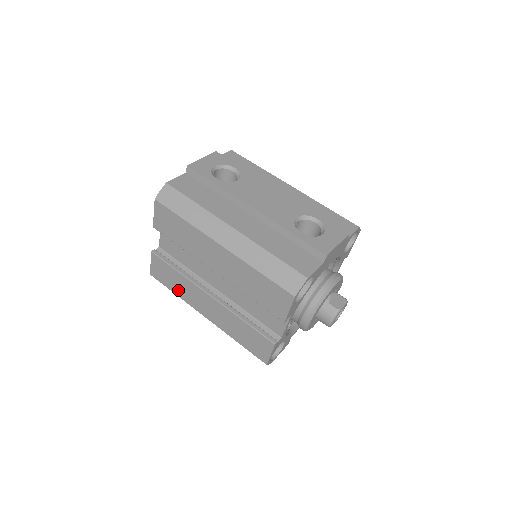
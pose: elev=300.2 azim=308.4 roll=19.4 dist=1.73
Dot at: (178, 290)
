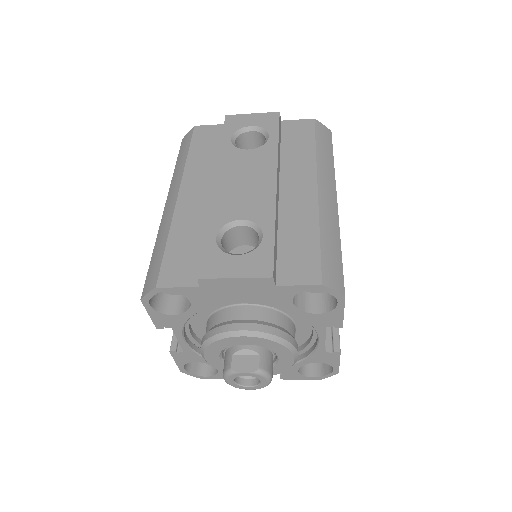
Dot at: occluded
